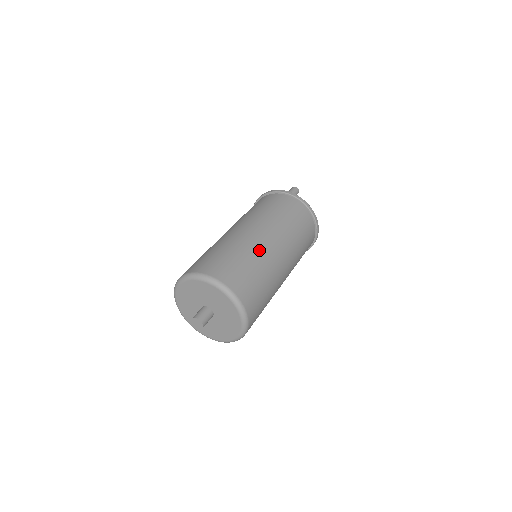
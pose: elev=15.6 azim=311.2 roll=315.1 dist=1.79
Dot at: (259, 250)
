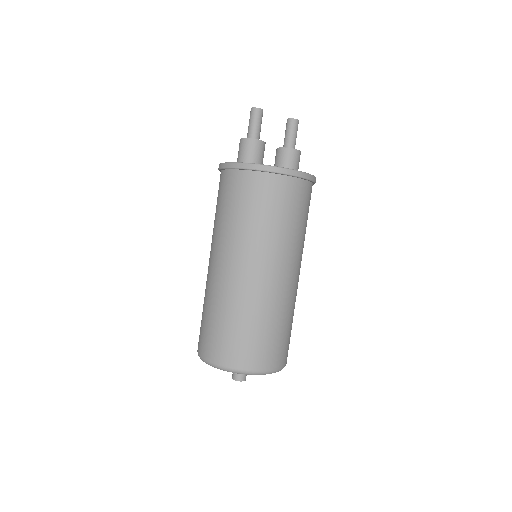
Dot at: (252, 298)
